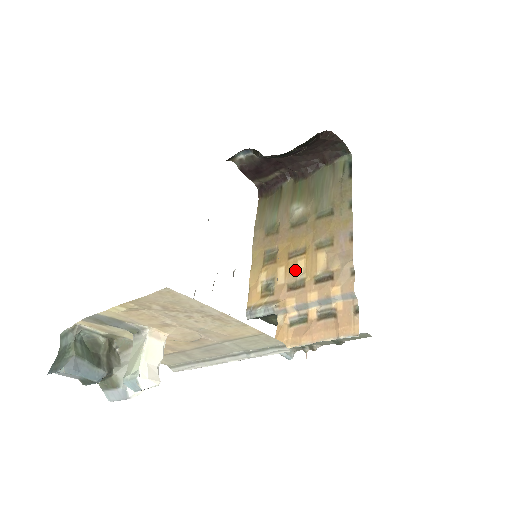
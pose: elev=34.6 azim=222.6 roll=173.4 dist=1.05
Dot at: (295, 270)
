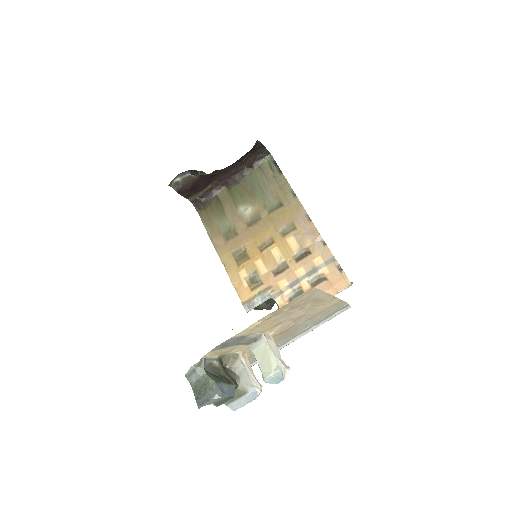
Dot at: (272, 258)
